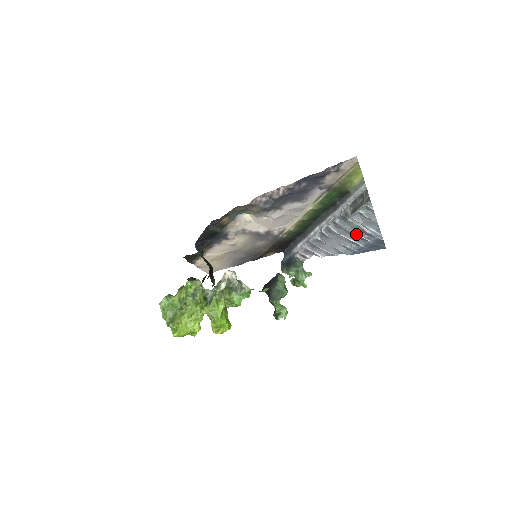
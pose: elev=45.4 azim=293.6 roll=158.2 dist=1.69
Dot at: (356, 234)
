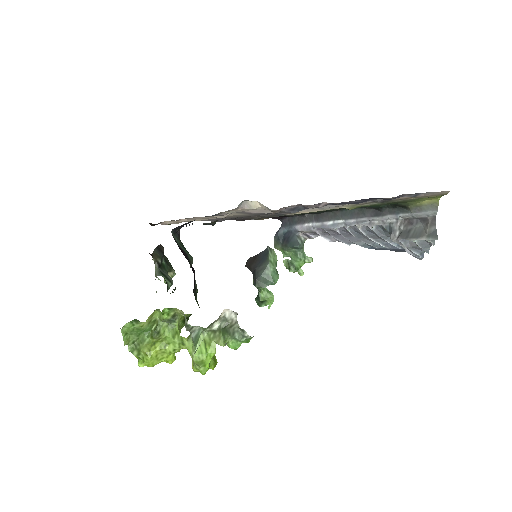
Dot at: (389, 242)
